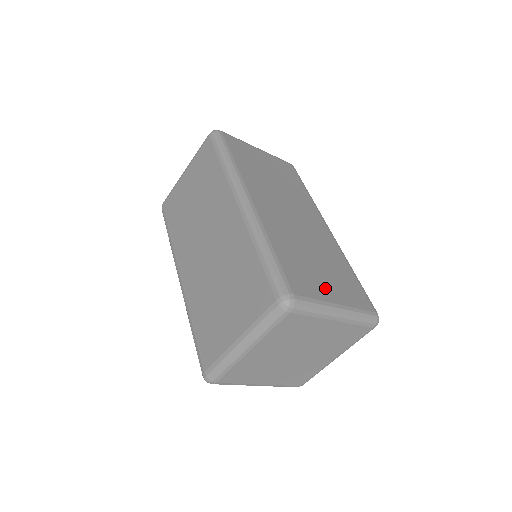
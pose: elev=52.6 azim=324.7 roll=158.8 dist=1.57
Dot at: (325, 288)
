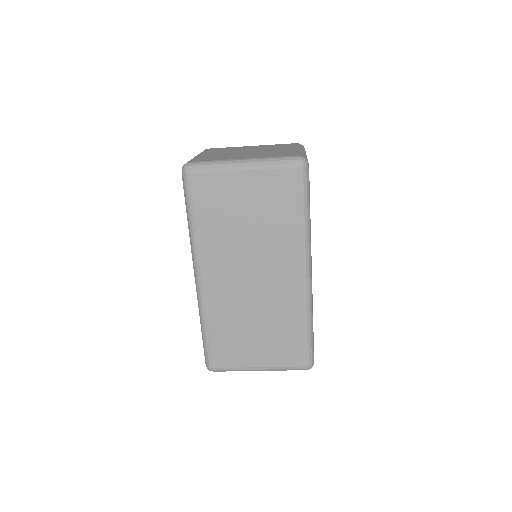
Dot at: occluded
